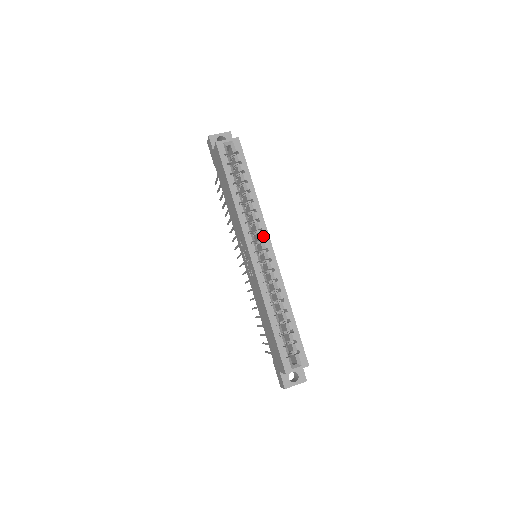
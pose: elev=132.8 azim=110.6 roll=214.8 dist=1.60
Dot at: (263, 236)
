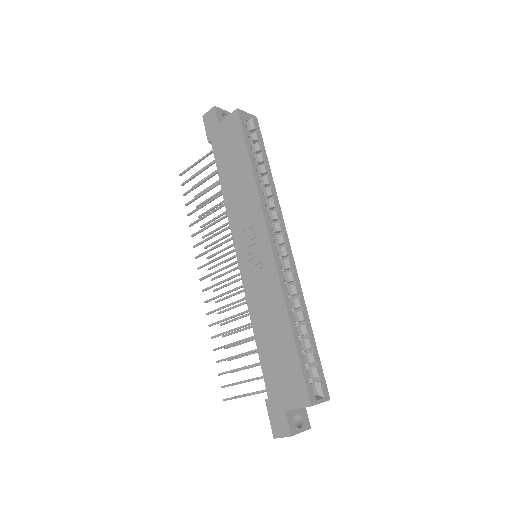
Dot at: (281, 228)
